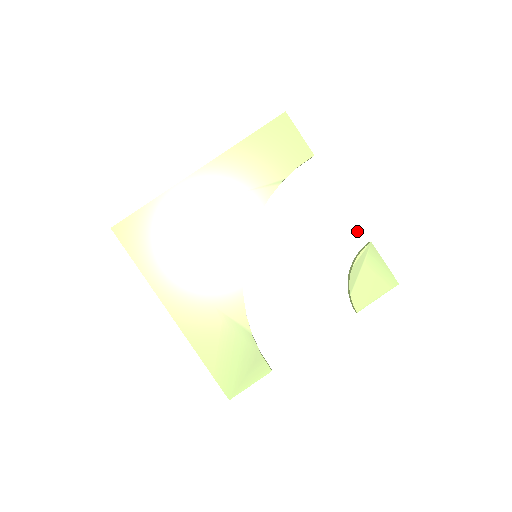
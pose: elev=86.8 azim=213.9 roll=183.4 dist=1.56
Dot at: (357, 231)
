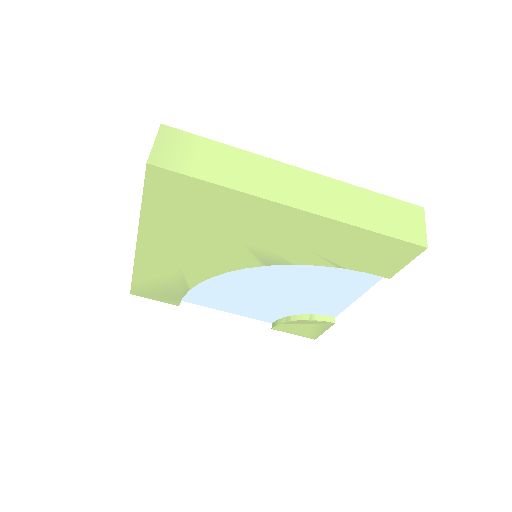
Dot at: (338, 310)
